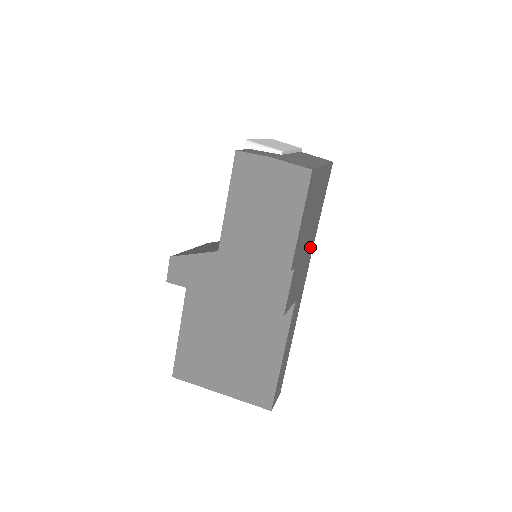
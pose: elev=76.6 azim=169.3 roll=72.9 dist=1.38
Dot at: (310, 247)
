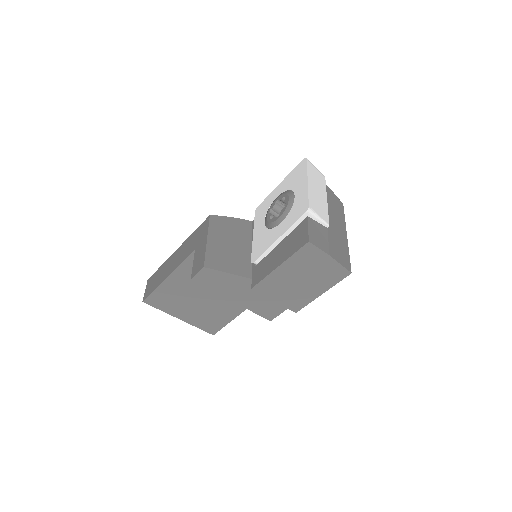
Dot at: occluded
